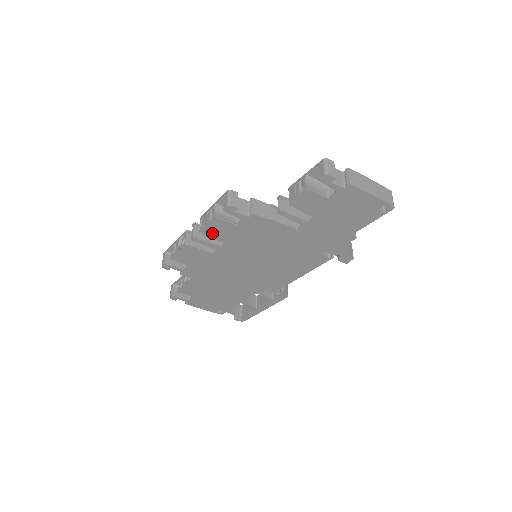
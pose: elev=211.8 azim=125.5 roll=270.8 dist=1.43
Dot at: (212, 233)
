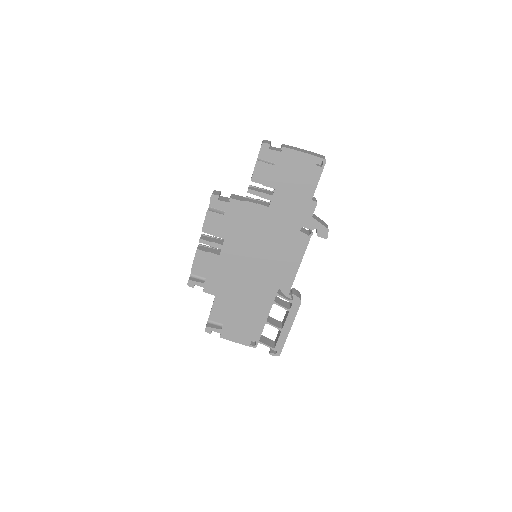
Dot at: (211, 230)
